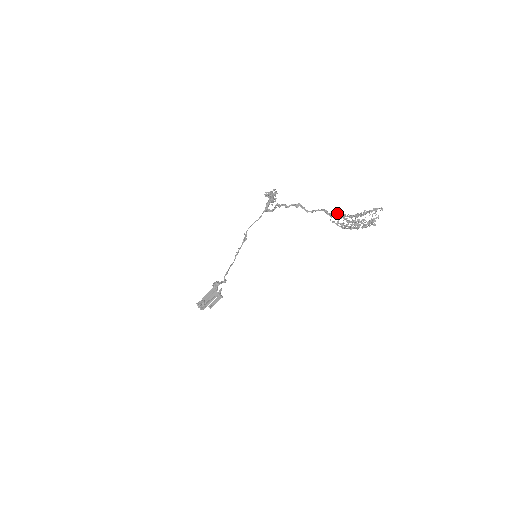
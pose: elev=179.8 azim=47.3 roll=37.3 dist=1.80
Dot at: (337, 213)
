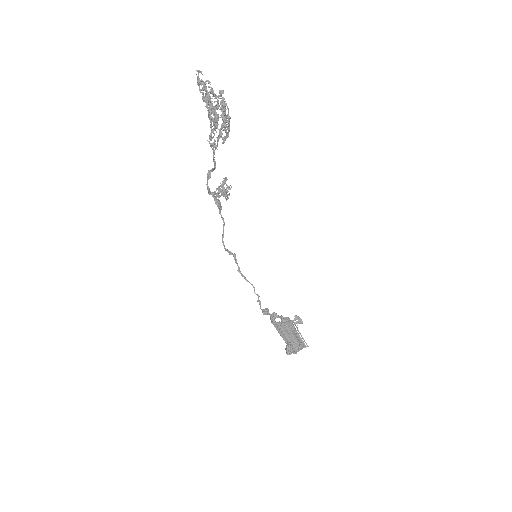
Dot at: (209, 135)
